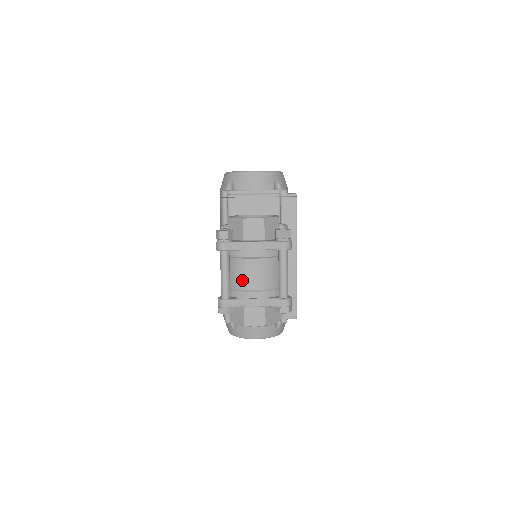
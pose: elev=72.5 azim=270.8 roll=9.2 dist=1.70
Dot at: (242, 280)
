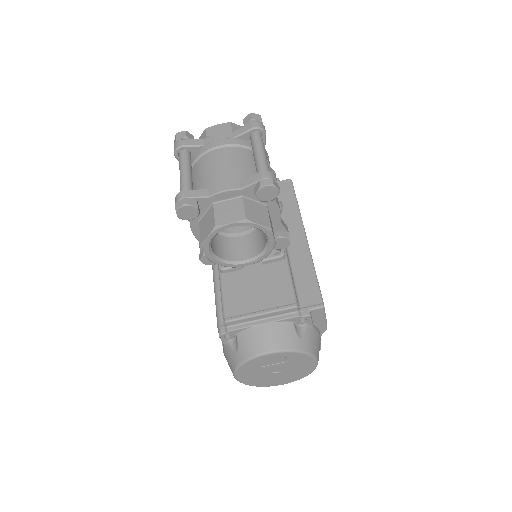
Dot at: (207, 173)
